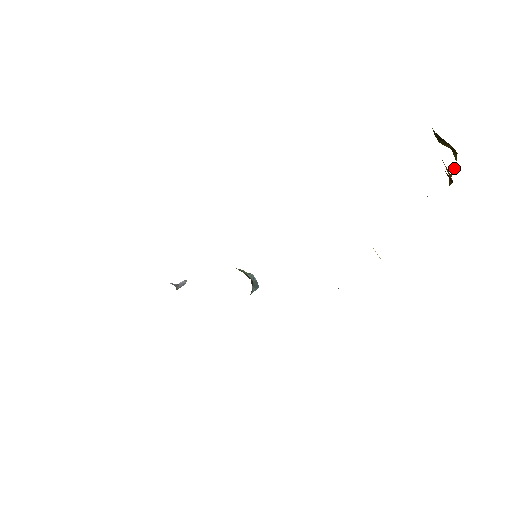
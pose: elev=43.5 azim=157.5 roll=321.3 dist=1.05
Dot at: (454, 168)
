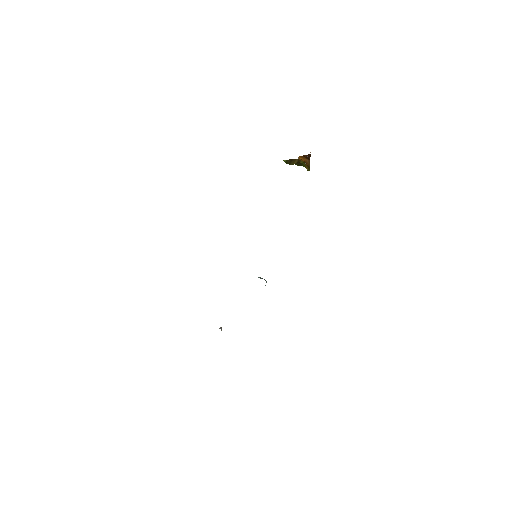
Dot at: (305, 165)
